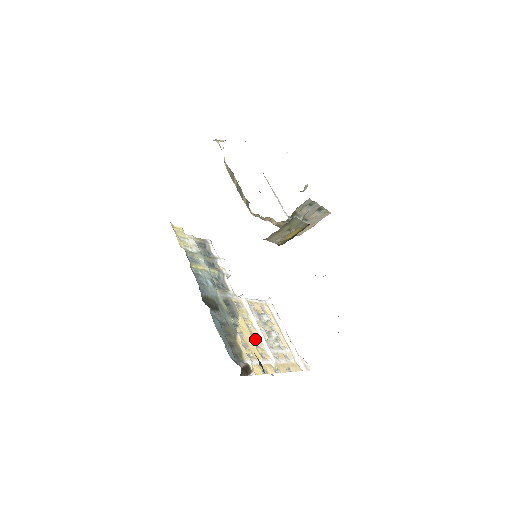
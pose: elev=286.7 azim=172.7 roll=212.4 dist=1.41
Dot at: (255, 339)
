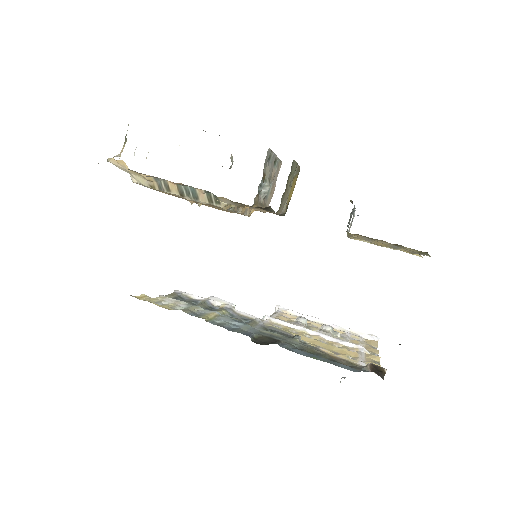
Dot at: (327, 344)
